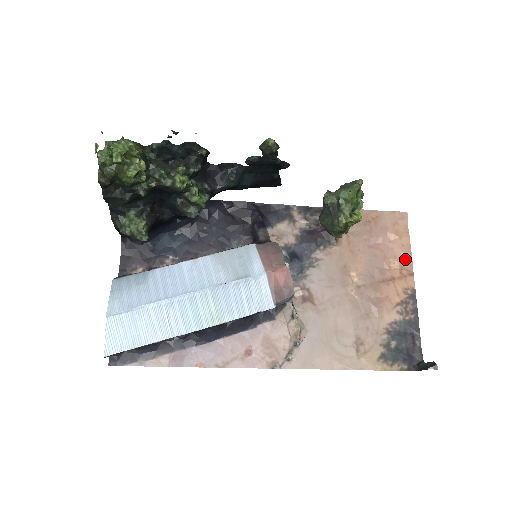
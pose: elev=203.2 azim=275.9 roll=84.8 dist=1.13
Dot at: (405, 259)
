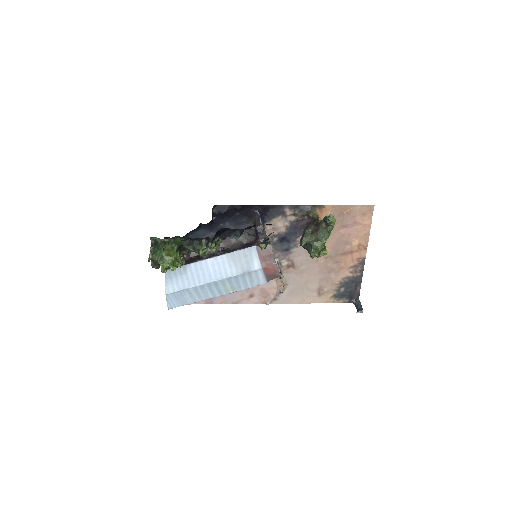
Dot at: (364, 239)
